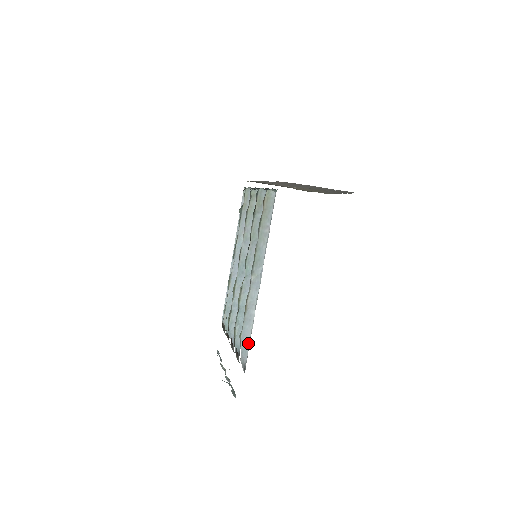
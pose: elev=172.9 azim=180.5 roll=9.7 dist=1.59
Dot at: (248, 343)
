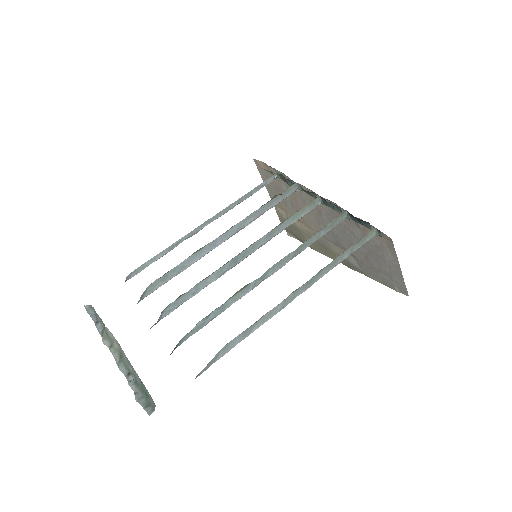
Dot at: (218, 358)
